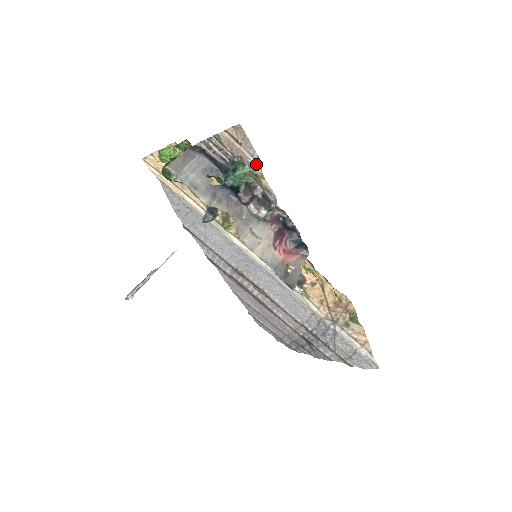
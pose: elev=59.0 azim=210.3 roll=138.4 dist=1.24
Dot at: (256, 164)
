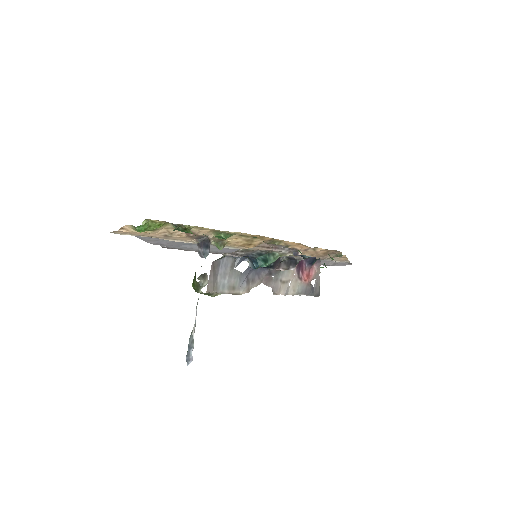
Dot at: (287, 252)
